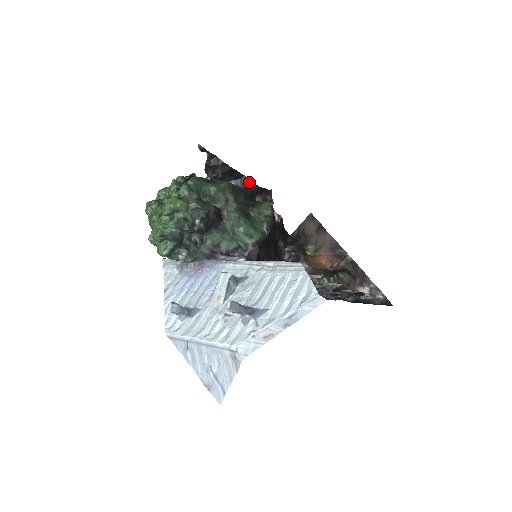
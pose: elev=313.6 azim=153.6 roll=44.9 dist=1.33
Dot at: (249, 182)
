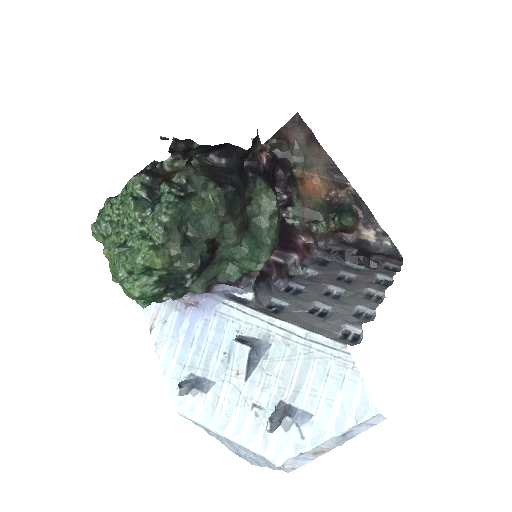
Dot at: (235, 149)
